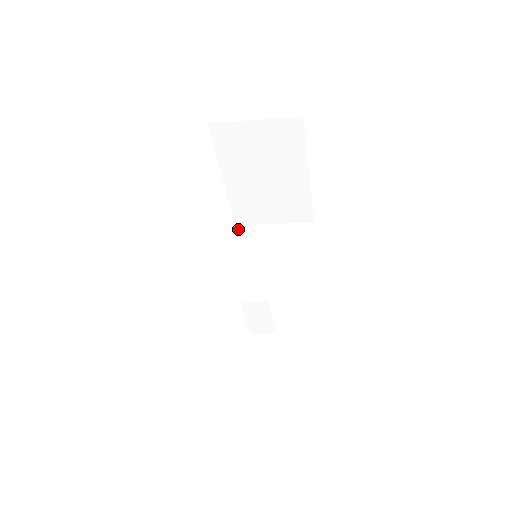
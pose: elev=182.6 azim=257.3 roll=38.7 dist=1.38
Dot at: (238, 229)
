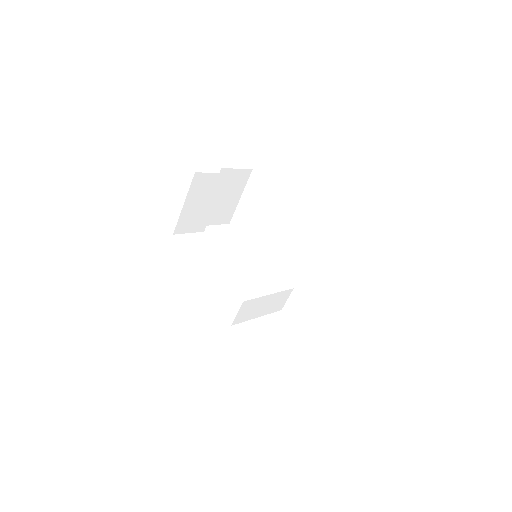
Dot at: occluded
